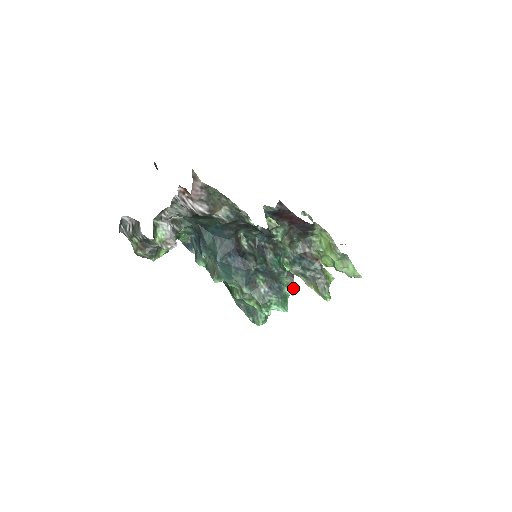
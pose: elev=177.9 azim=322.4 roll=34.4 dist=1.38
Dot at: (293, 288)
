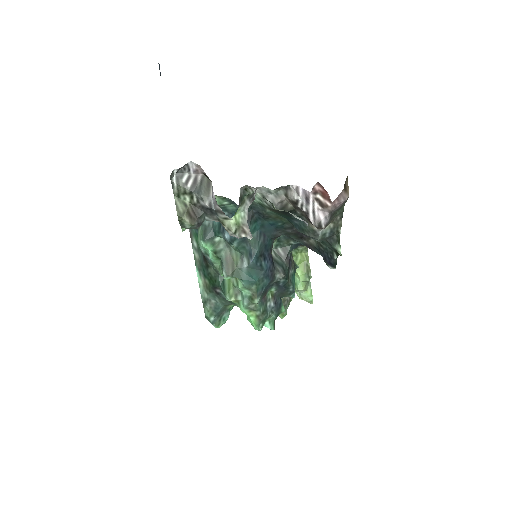
Dot at: occluded
